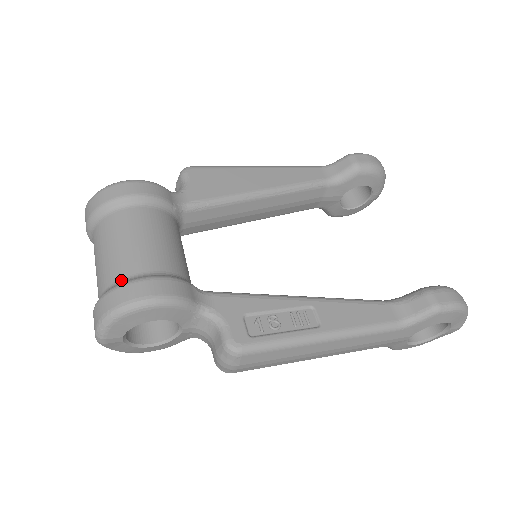
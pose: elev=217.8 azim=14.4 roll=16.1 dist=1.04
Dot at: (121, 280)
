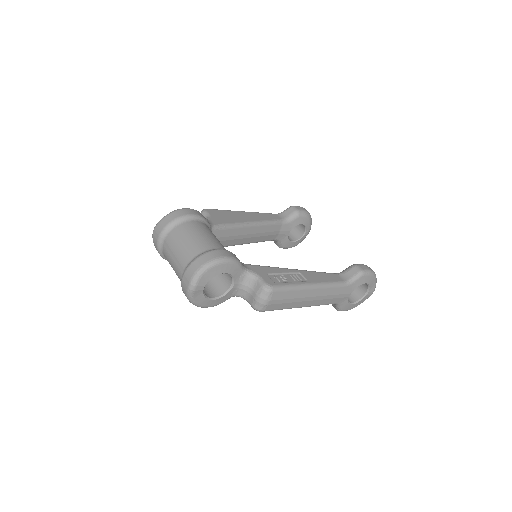
Dot at: (202, 252)
